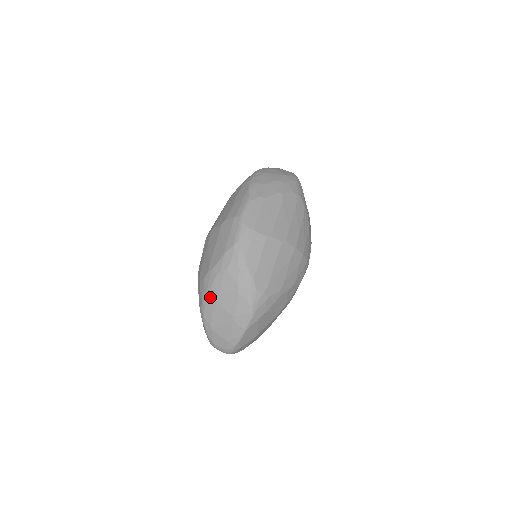
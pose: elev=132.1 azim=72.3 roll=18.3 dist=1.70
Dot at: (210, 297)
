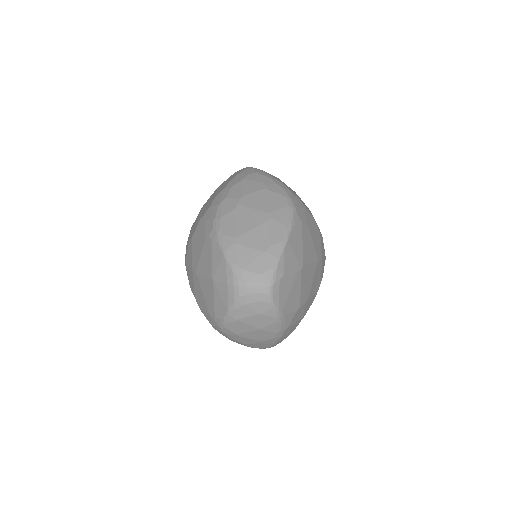
Dot at: (227, 206)
